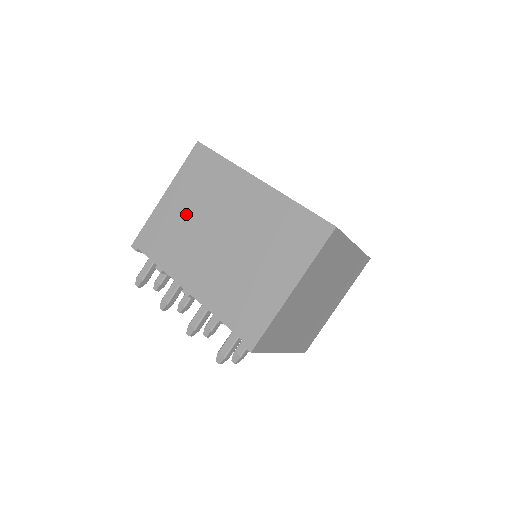
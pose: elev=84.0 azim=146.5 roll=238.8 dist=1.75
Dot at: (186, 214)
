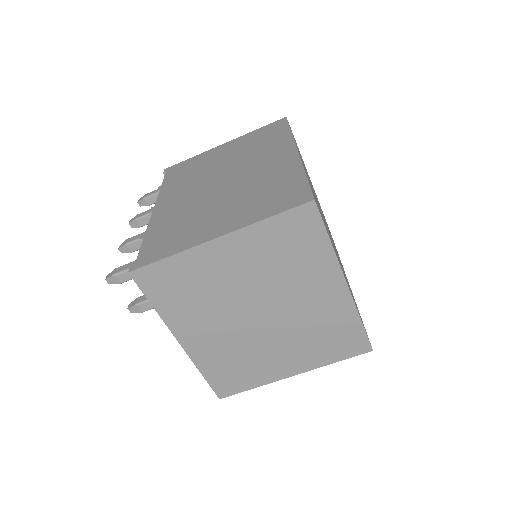
Dot at: (220, 159)
